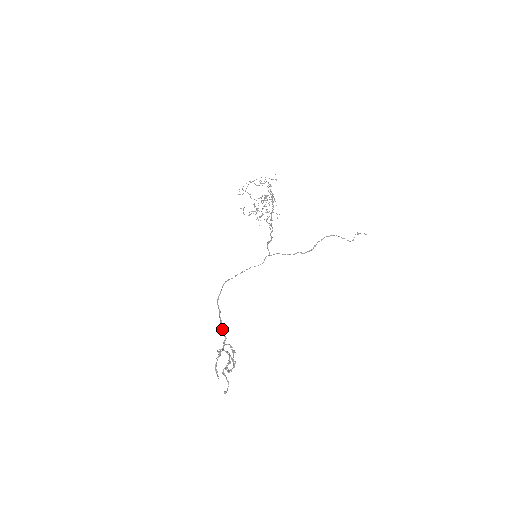
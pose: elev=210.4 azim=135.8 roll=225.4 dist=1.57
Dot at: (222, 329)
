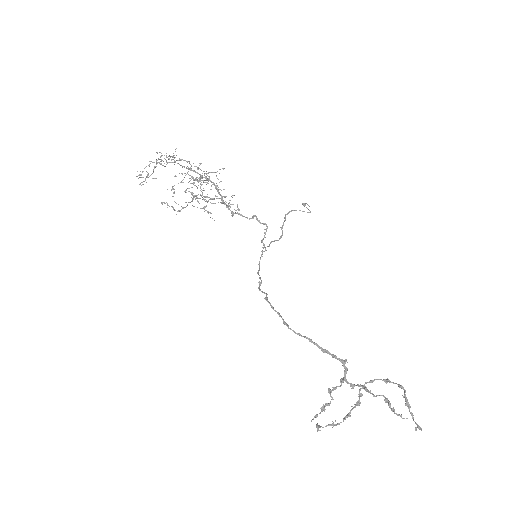
Dot at: (339, 358)
